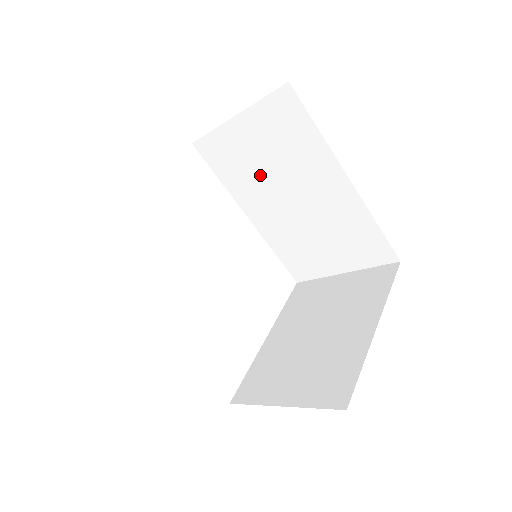
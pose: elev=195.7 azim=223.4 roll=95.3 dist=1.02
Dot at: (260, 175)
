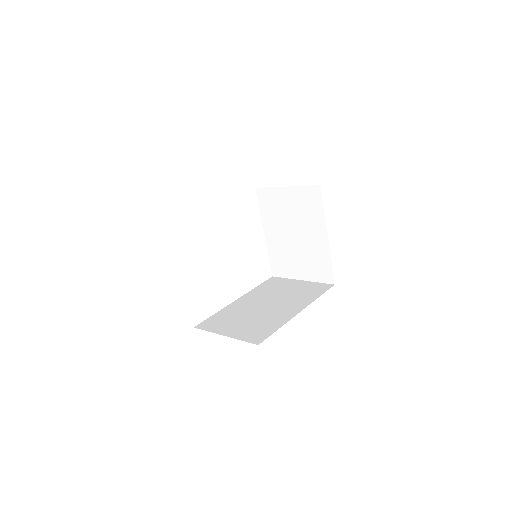
Dot at: occluded
